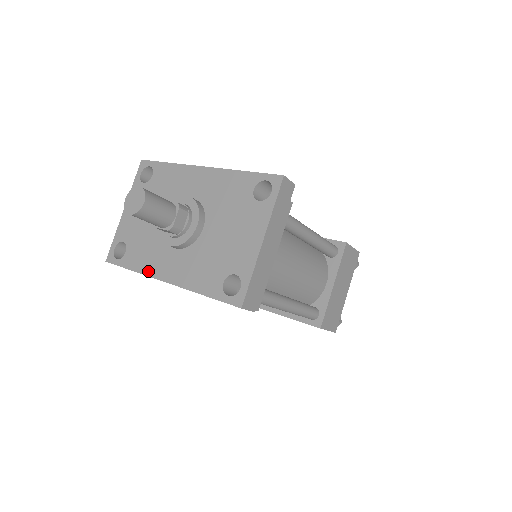
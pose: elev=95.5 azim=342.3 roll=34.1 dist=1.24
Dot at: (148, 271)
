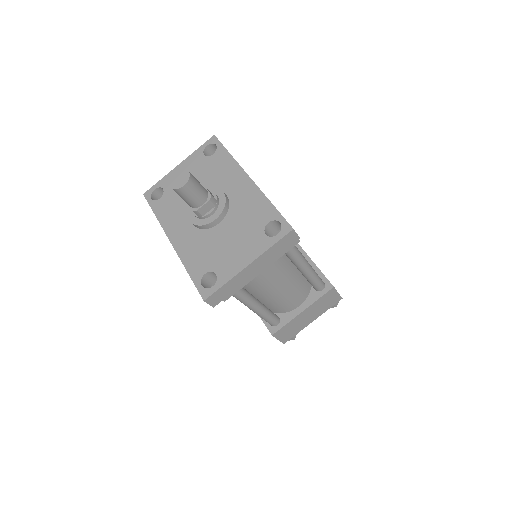
Dot at: (165, 225)
